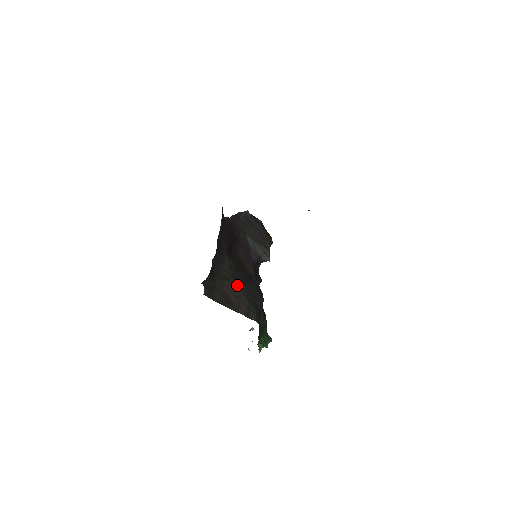
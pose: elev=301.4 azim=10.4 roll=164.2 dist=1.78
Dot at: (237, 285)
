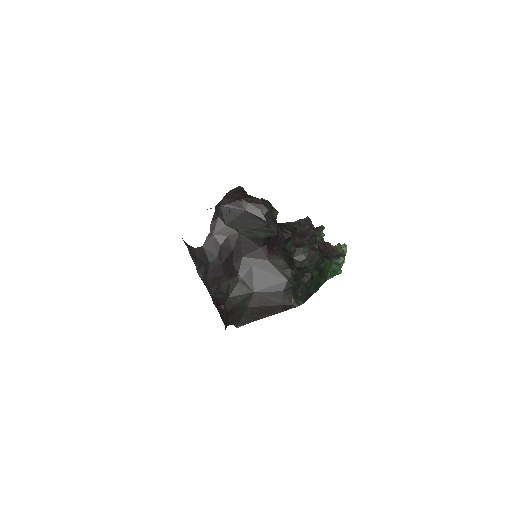
Dot at: (259, 294)
